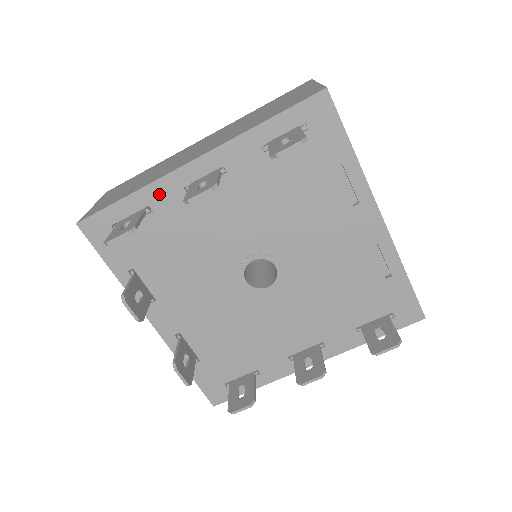
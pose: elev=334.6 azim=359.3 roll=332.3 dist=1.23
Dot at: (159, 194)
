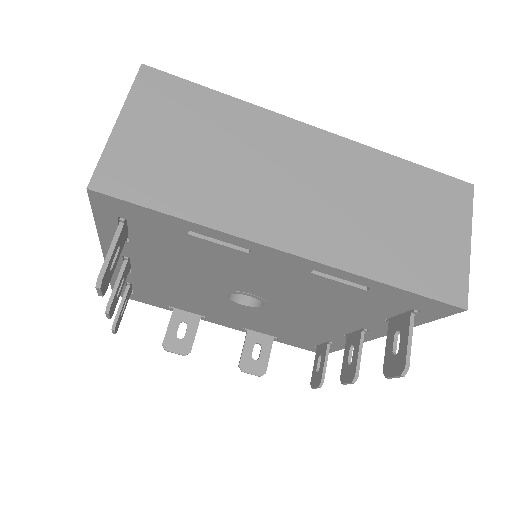
Dot at: occluded
